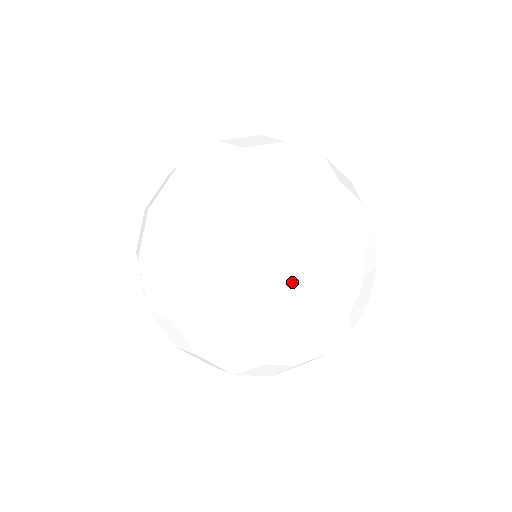
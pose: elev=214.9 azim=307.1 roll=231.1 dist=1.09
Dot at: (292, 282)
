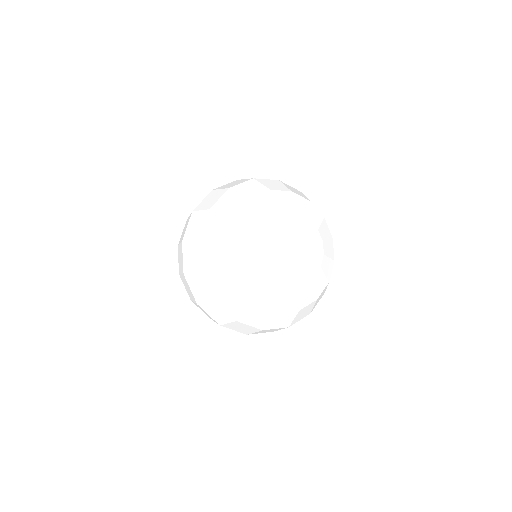
Dot at: (280, 236)
